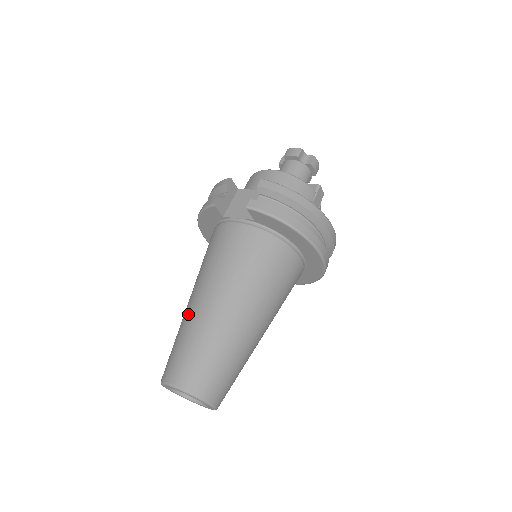
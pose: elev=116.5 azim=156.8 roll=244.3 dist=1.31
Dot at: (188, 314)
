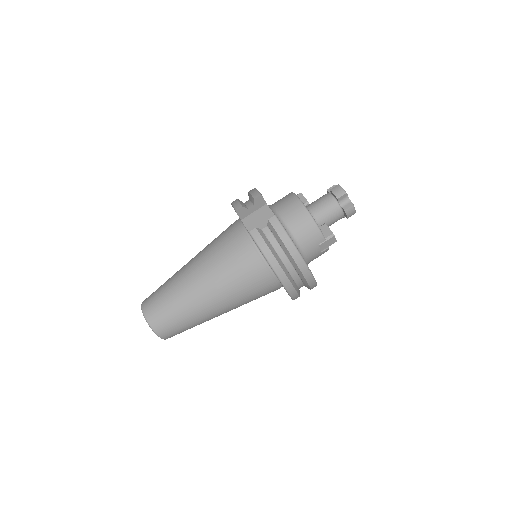
Dot at: (179, 273)
